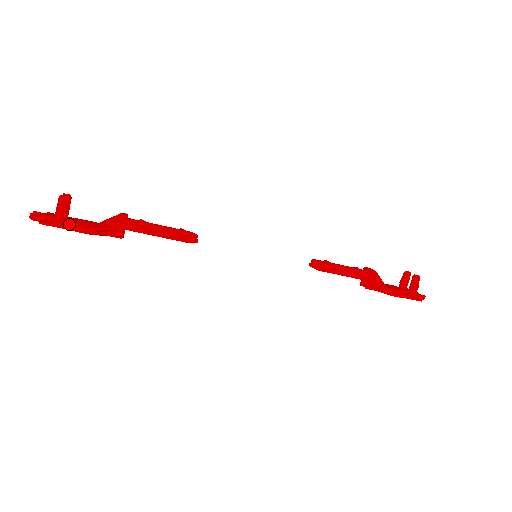
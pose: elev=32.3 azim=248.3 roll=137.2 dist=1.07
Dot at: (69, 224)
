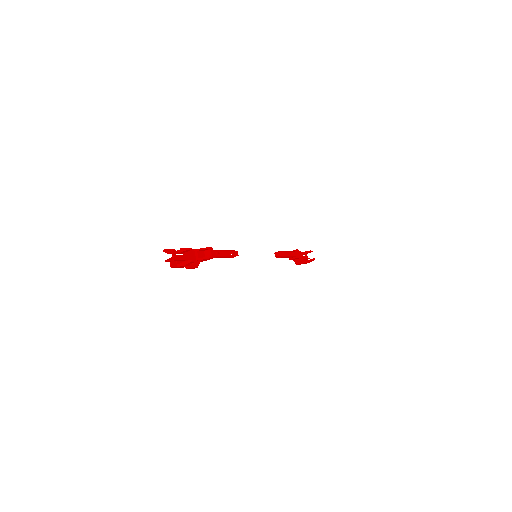
Dot at: (183, 261)
